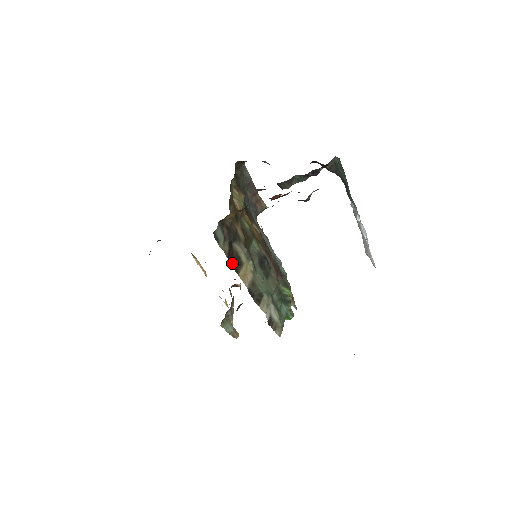
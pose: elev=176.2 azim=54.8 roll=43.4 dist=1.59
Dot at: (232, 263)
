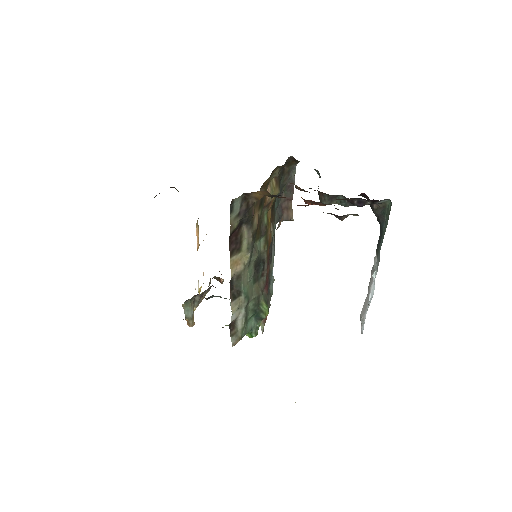
Dot at: (231, 243)
